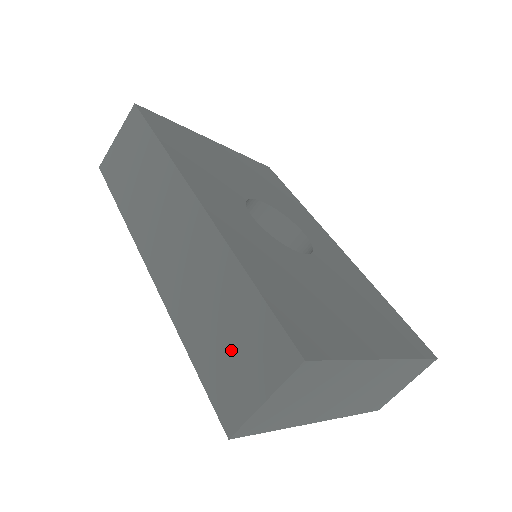
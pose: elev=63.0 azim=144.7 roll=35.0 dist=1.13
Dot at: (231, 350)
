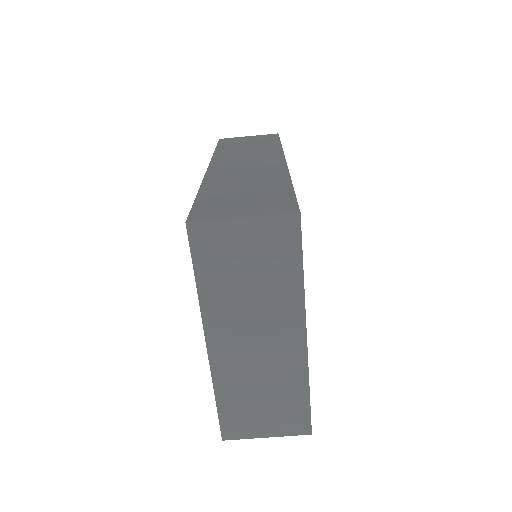
Dot at: (240, 199)
